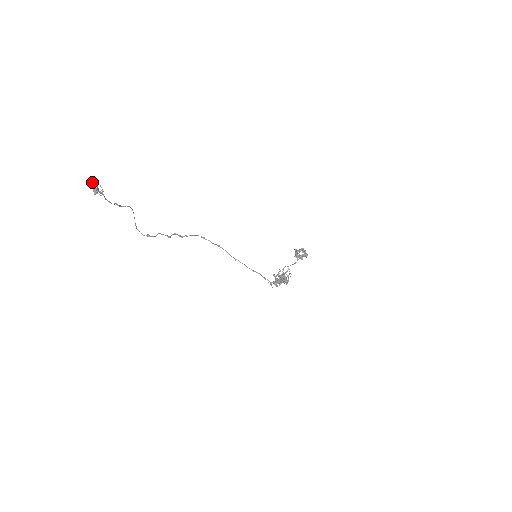
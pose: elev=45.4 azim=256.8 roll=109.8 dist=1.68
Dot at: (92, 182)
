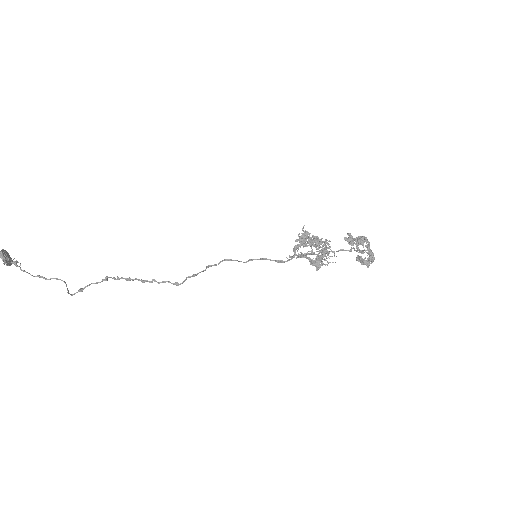
Dot at: occluded
